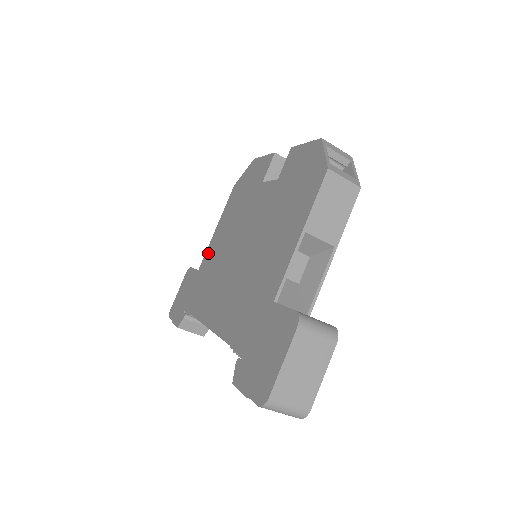
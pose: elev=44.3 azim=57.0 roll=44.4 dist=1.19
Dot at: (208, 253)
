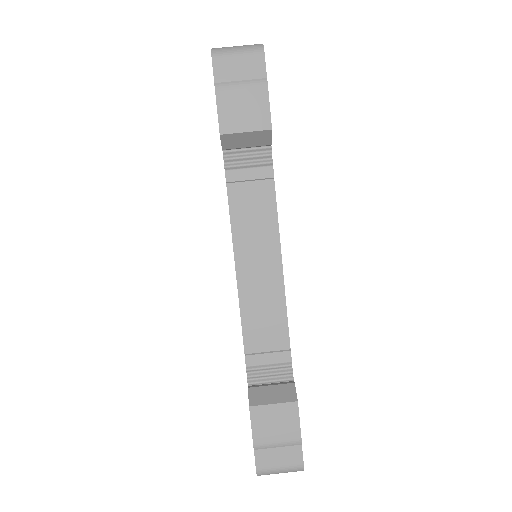
Dot at: occluded
